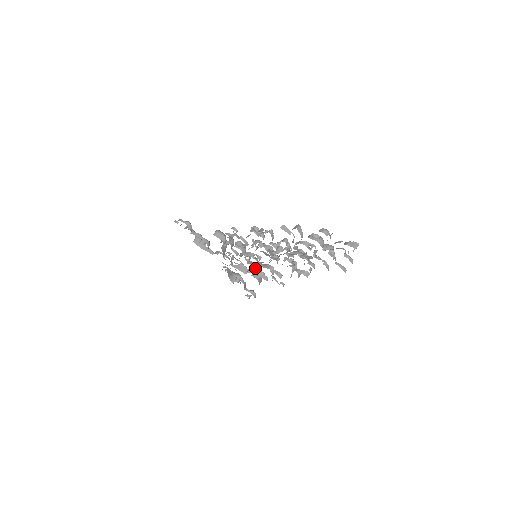
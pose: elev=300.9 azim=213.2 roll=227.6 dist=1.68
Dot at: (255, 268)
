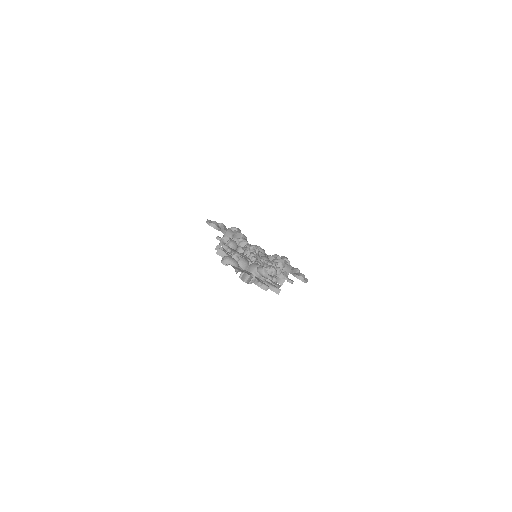
Dot at: occluded
